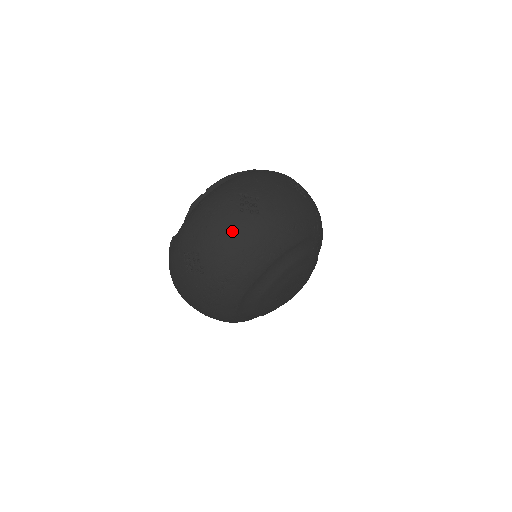
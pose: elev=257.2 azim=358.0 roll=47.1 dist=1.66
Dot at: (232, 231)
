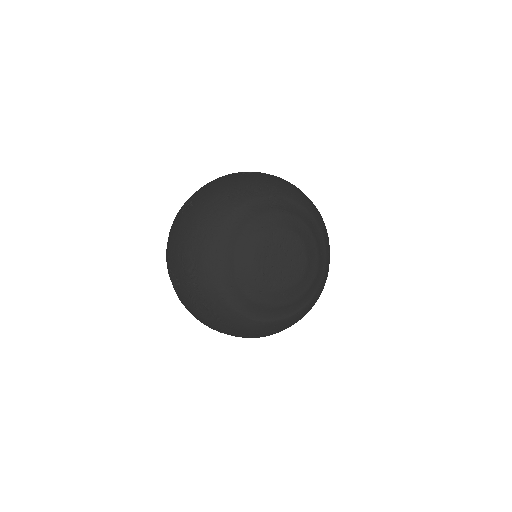
Dot at: (177, 232)
